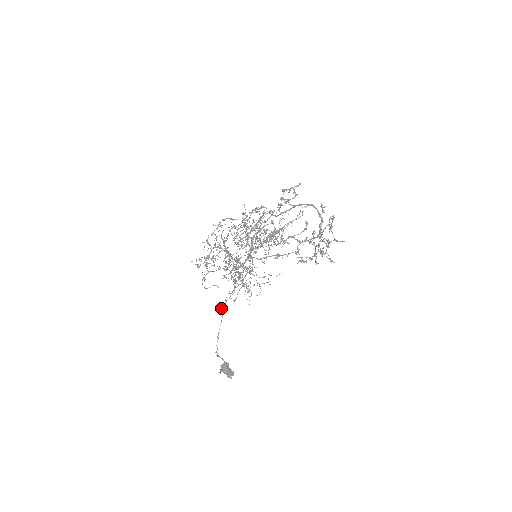
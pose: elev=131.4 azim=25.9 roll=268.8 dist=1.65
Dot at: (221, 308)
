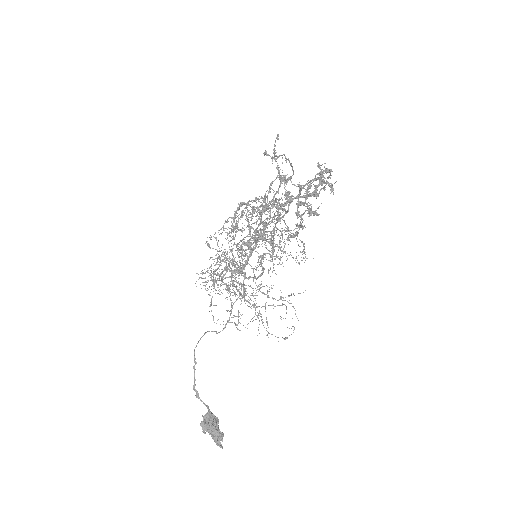
Dot at: (216, 333)
